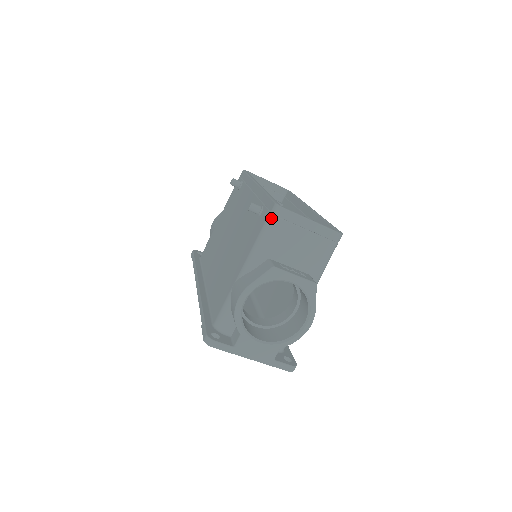
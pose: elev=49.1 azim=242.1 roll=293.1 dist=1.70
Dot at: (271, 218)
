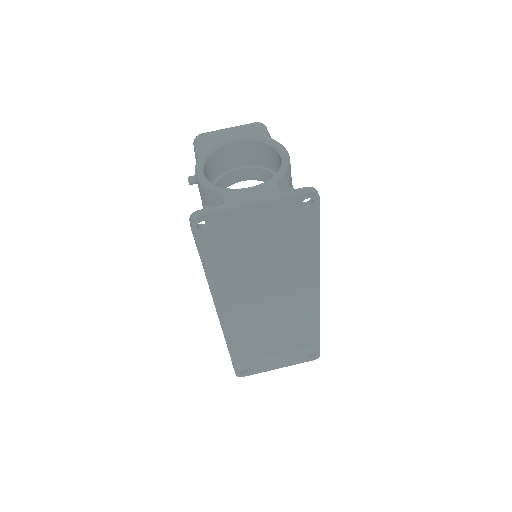
Dot at: (195, 148)
